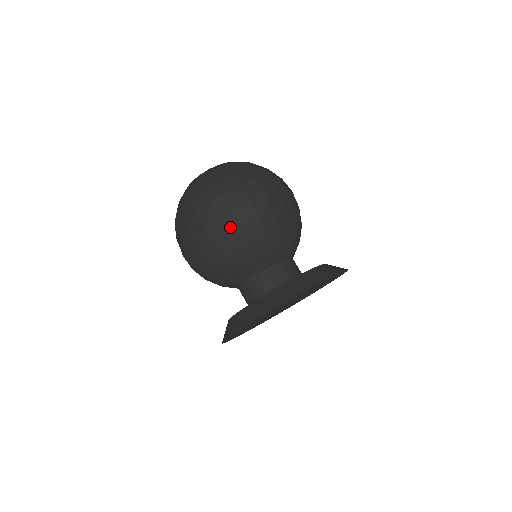
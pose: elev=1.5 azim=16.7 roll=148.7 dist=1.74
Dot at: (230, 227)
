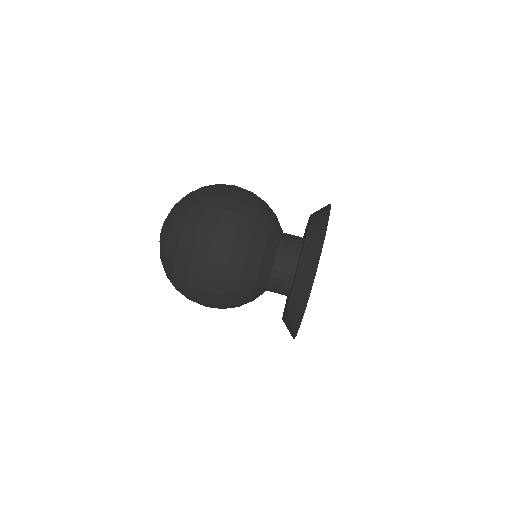
Dot at: (220, 274)
